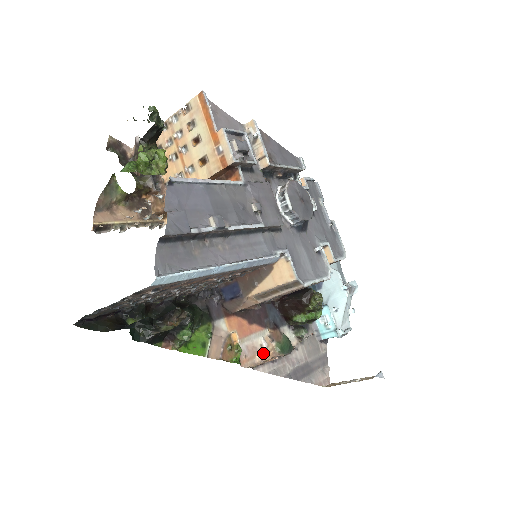
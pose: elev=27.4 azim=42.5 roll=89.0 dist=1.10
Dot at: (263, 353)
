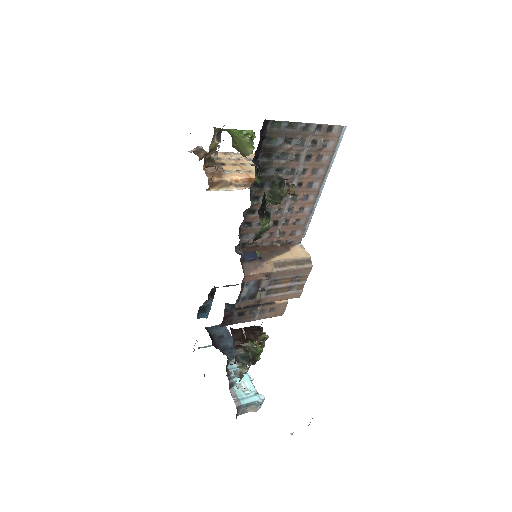
Dot at: occluded
